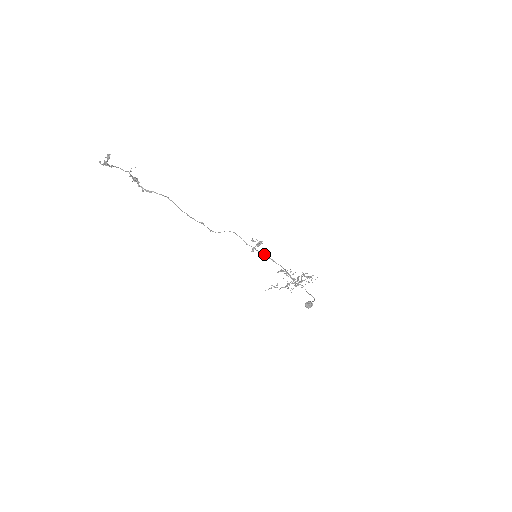
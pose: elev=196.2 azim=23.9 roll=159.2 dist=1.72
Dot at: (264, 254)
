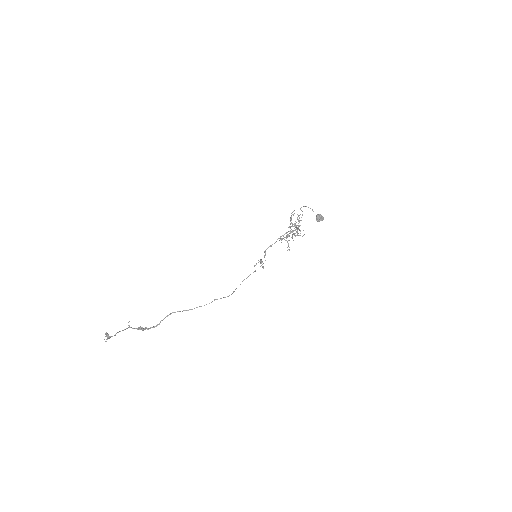
Dot at: occluded
